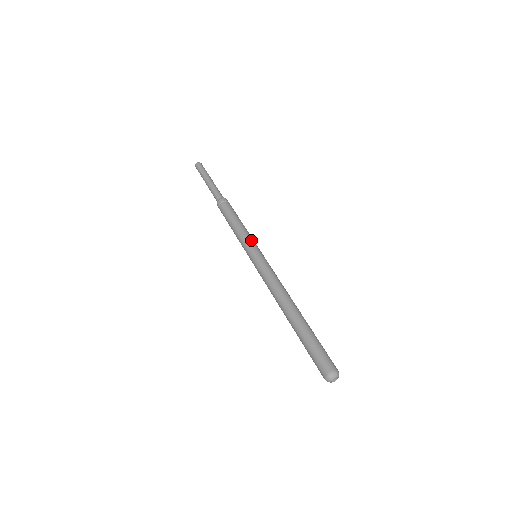
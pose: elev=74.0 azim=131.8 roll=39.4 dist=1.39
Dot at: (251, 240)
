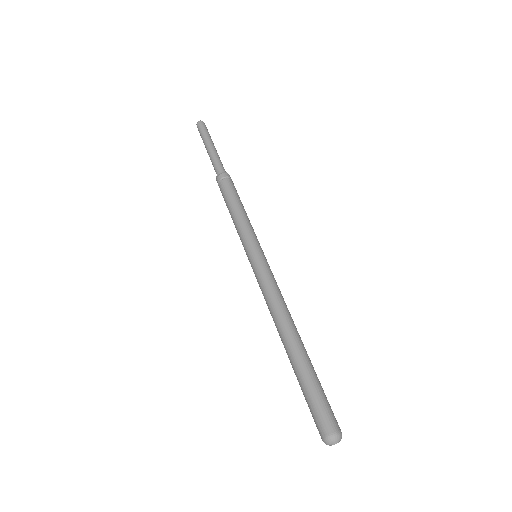
Dot at: occluded
